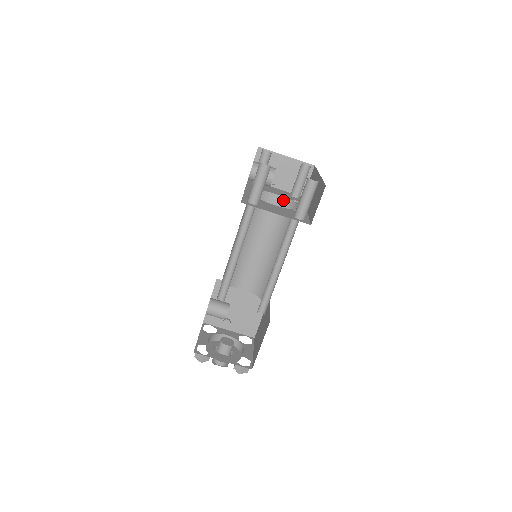
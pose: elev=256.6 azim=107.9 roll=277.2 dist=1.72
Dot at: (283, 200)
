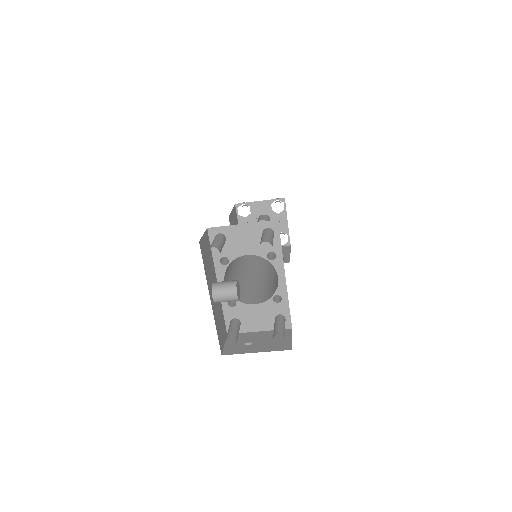
Dot at: (257, 255)
